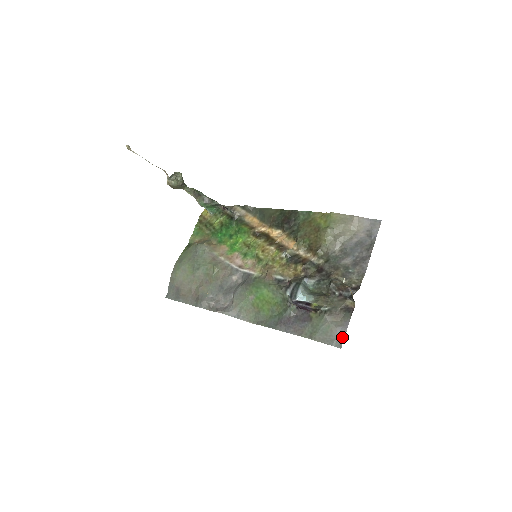
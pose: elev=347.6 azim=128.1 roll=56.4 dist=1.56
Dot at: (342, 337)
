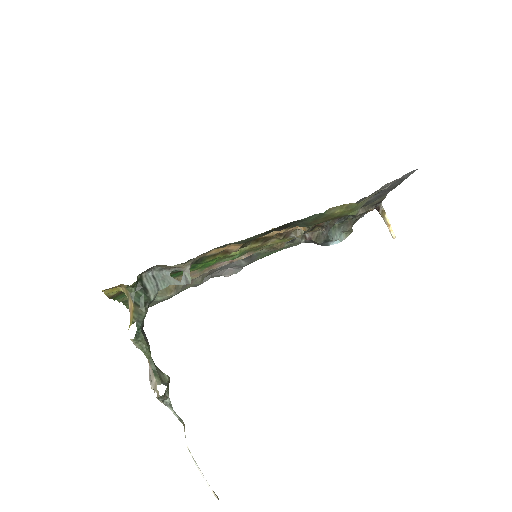
Dot at: occluded
